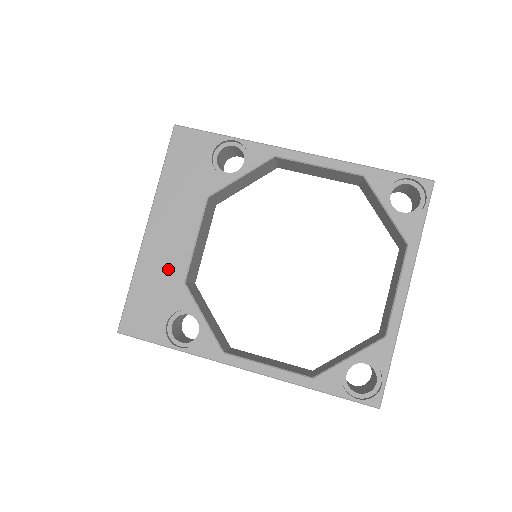
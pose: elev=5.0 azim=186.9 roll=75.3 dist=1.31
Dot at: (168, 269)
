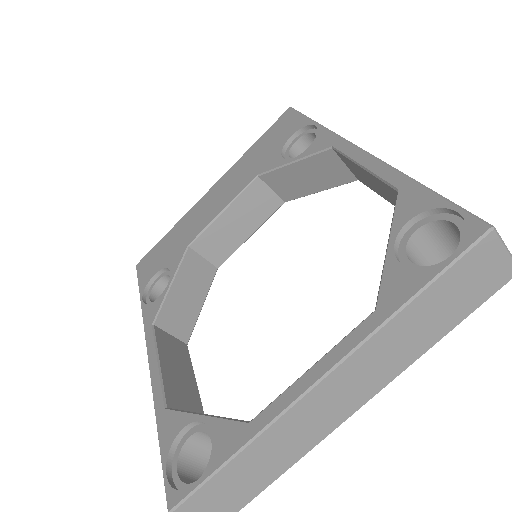
Dot at: (191, 229)
